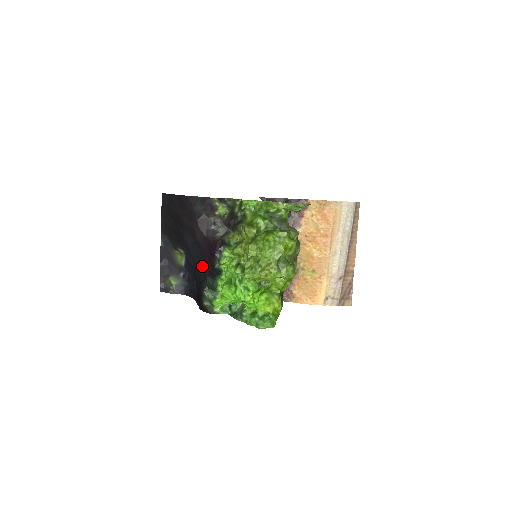
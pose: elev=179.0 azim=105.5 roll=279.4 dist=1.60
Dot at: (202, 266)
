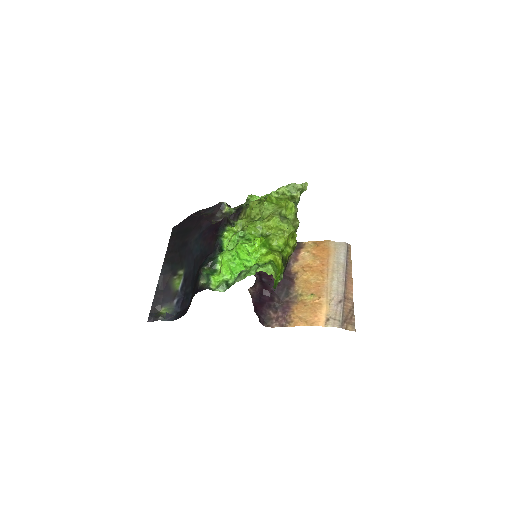
Dot at: (203, 254)
